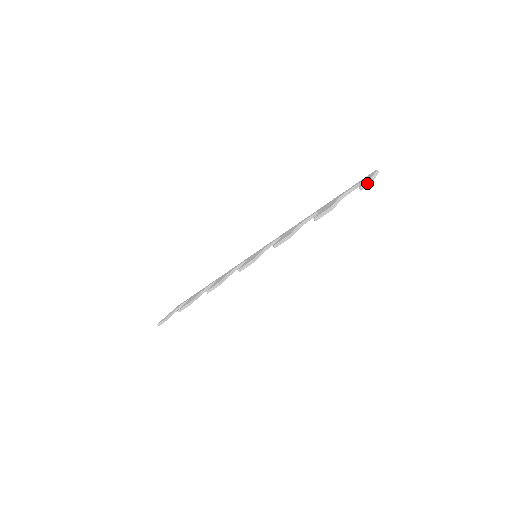
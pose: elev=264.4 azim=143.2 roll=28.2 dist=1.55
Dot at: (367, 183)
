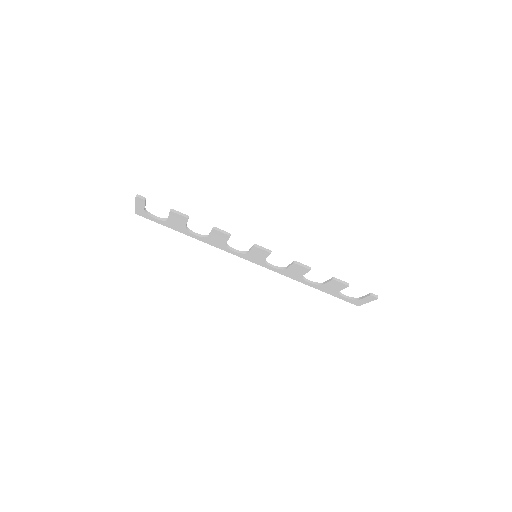
Dot at: occluded
